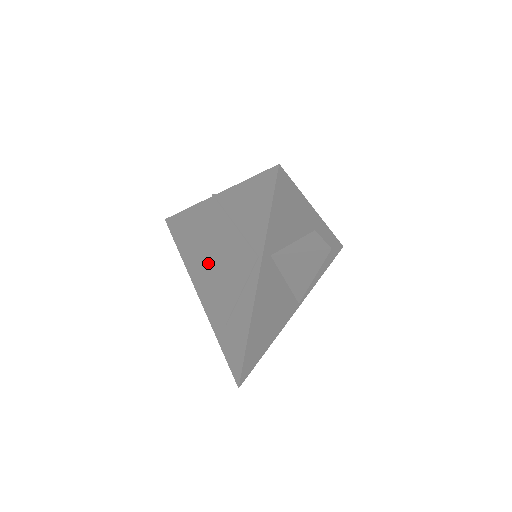
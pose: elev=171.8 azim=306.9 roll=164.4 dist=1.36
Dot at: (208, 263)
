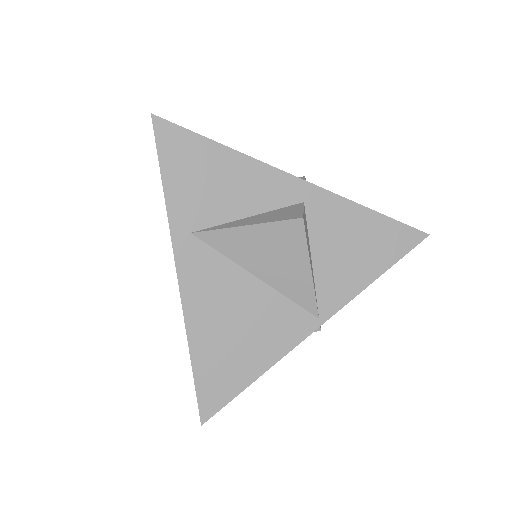
Dot at: occluded
